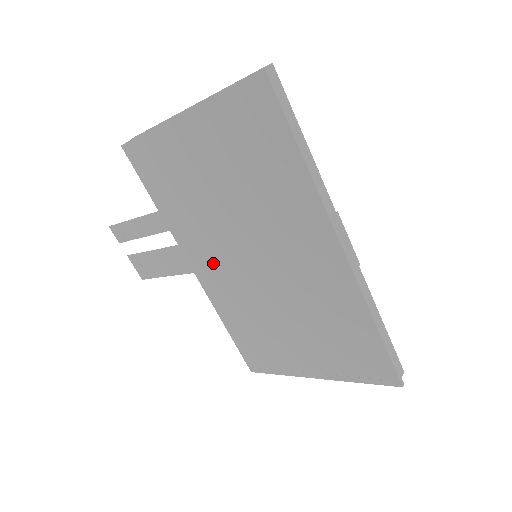
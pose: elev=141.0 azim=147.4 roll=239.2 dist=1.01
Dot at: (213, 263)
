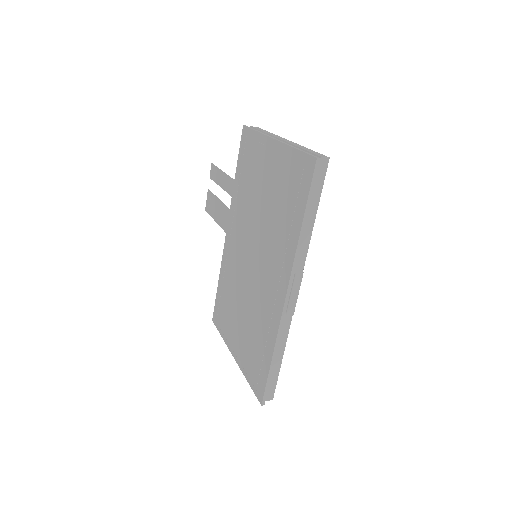
Dot at: (236, 238)
